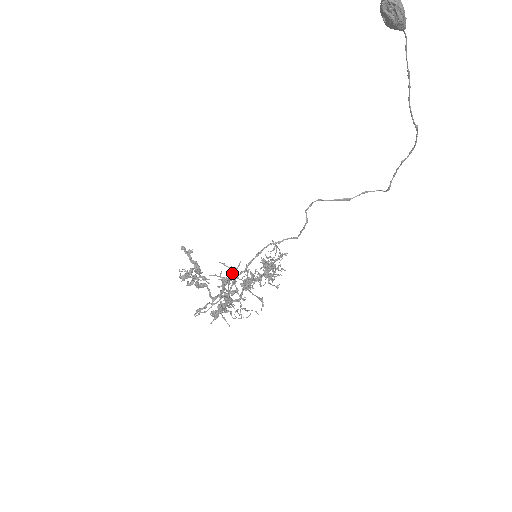
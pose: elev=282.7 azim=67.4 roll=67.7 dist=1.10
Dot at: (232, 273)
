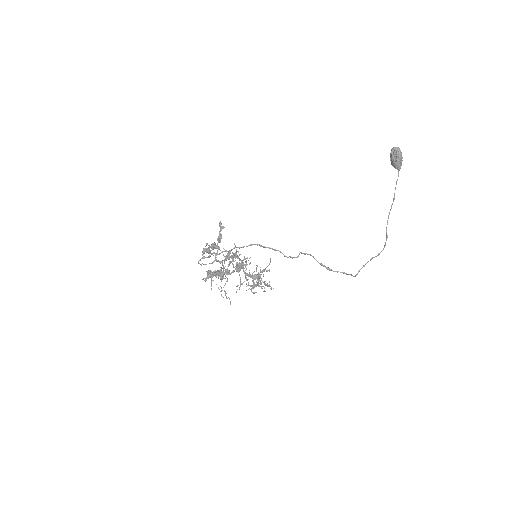
Dot at: occluded
